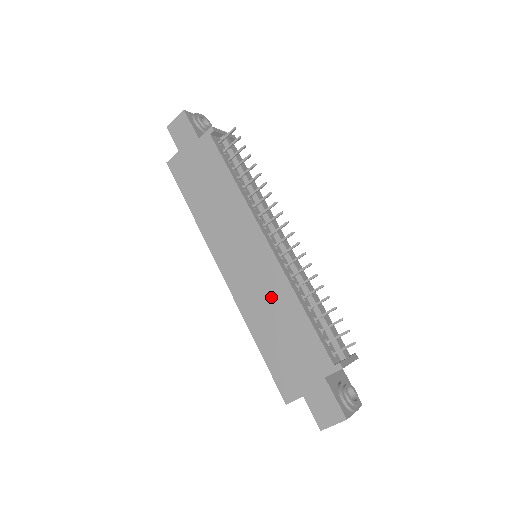
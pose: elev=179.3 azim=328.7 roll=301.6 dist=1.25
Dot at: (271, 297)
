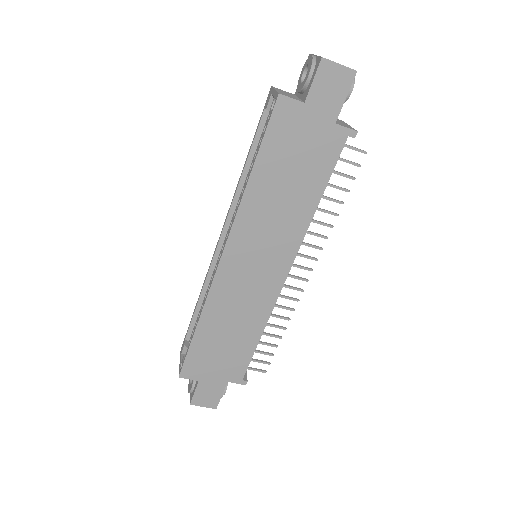
Dot at: (246, 311)
